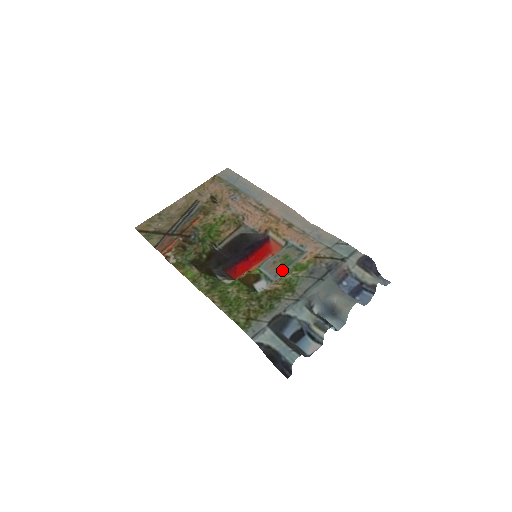
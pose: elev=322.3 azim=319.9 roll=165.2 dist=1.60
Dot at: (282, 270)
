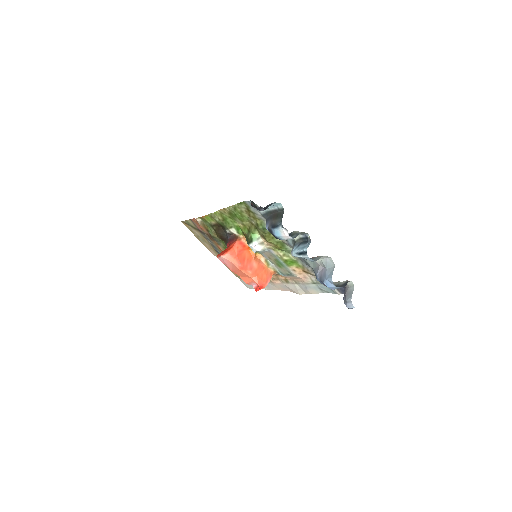
Dot at: (275, 256)
